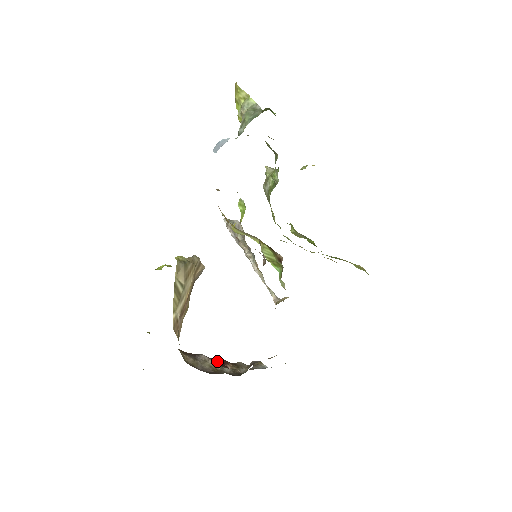
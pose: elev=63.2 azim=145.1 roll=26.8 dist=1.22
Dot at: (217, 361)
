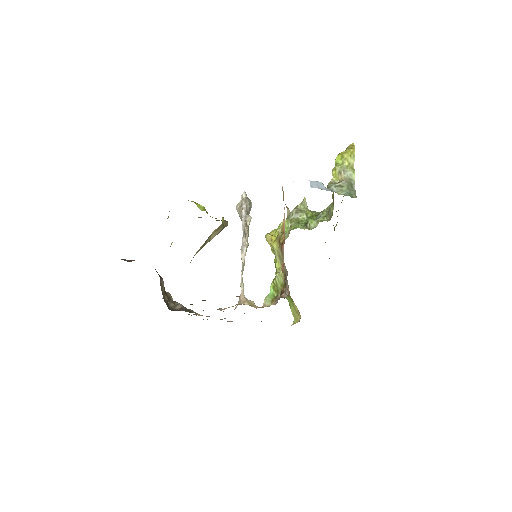
Dot at: occluded
